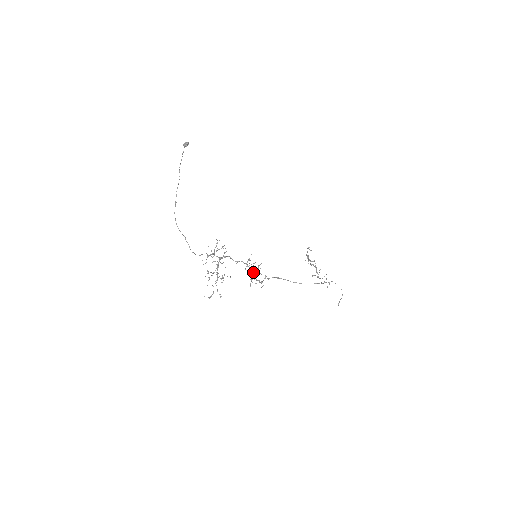
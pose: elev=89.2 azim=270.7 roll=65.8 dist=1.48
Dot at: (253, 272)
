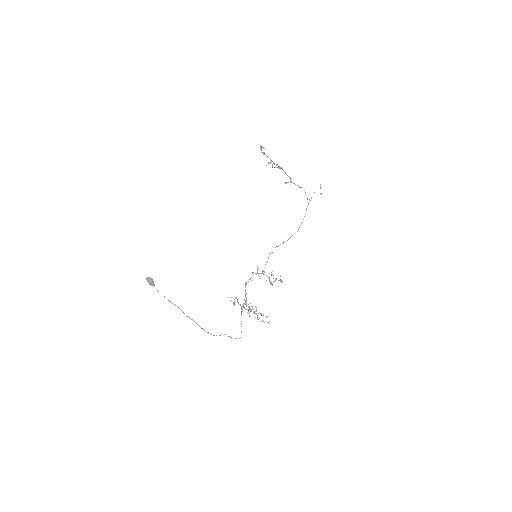
Dot at: occluded
